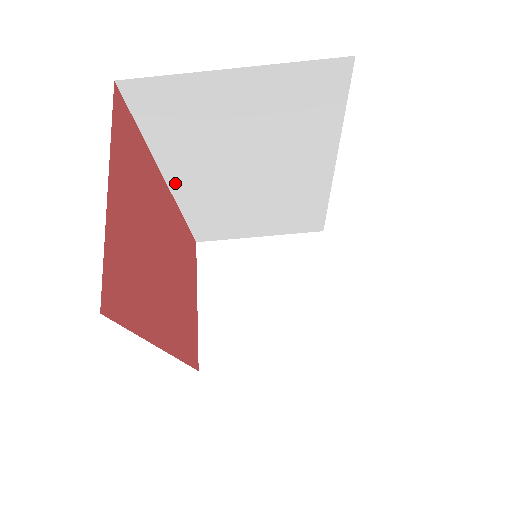
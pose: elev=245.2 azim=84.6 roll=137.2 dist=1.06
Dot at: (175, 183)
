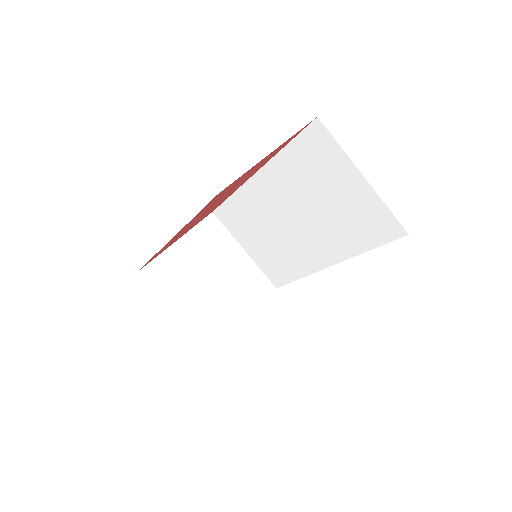
Dot at: (260, 177)
